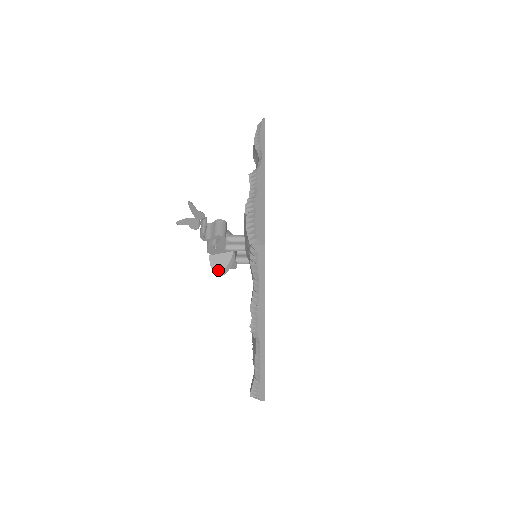
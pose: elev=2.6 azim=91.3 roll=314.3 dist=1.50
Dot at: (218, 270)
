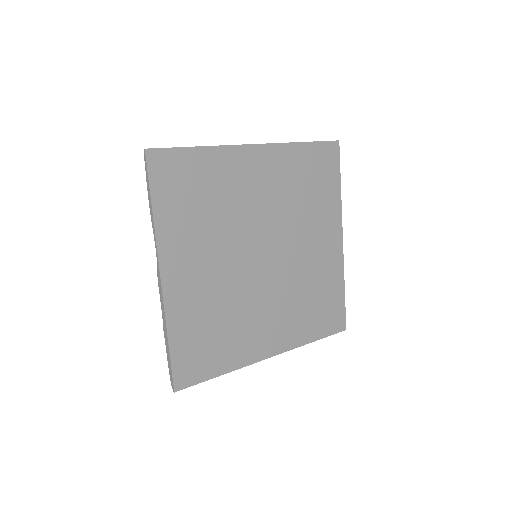
Dot at: occluded
